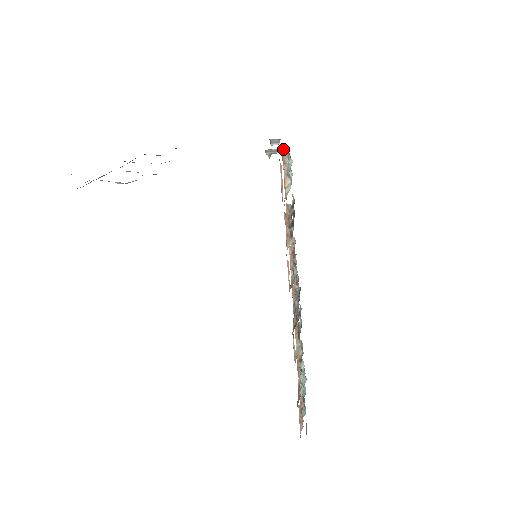
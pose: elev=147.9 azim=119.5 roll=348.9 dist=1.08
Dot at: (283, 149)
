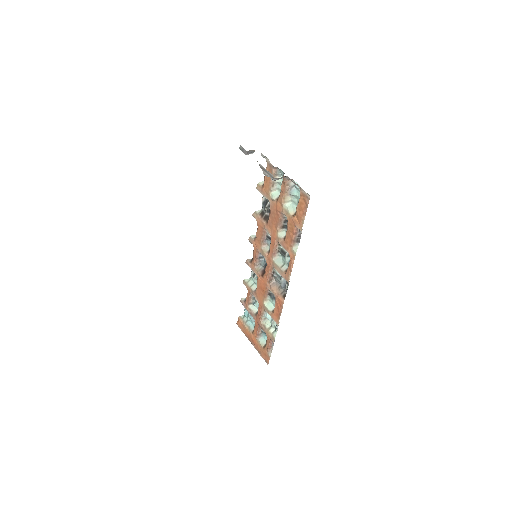
Dot at: (274, 167)
